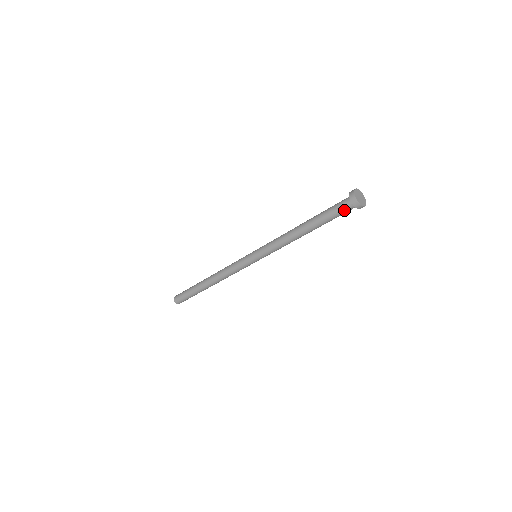
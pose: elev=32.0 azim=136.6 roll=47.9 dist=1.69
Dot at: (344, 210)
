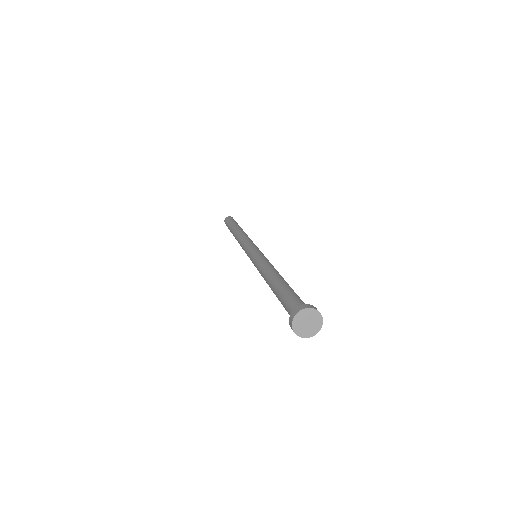
Dot at: occluded
